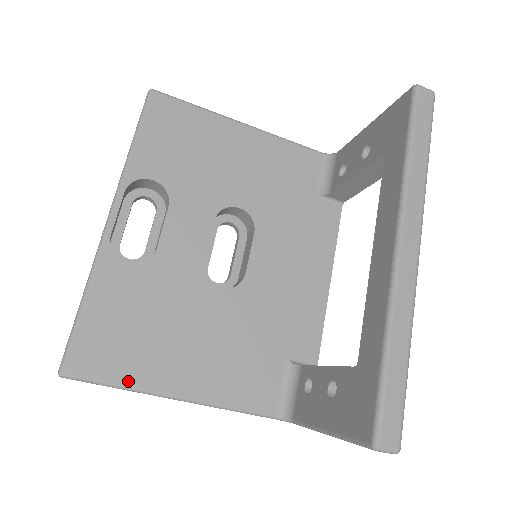
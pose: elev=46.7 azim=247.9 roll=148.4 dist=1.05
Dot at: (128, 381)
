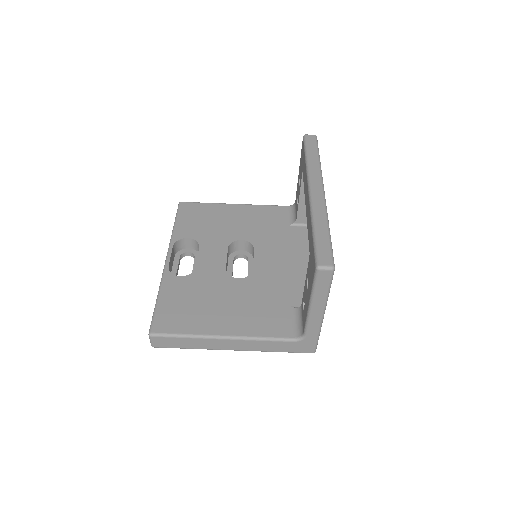
Dot at: (190, 332)
